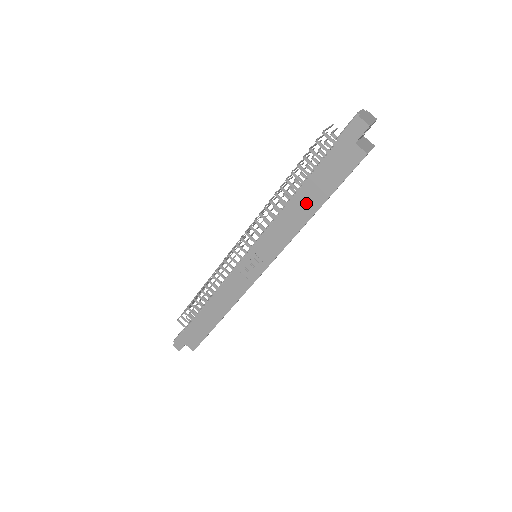
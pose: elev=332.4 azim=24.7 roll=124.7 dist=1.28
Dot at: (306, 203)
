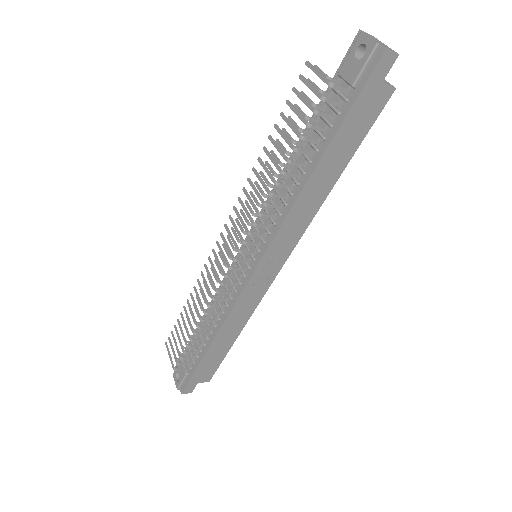
Dot at: (326, 176)
